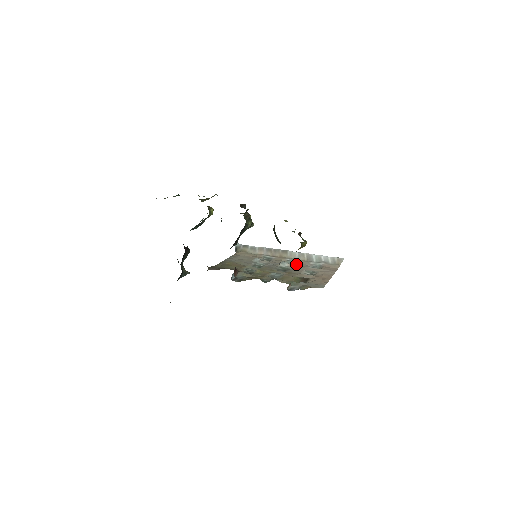
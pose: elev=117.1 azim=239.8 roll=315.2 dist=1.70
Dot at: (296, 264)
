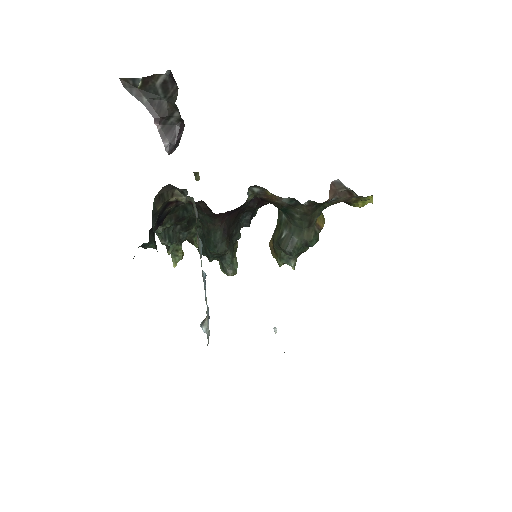
Dot at: occluded
